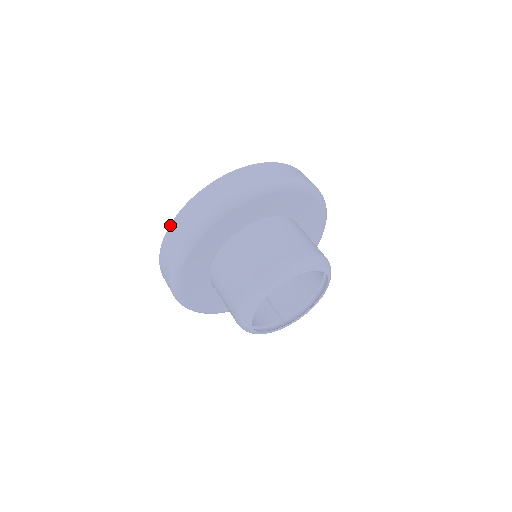
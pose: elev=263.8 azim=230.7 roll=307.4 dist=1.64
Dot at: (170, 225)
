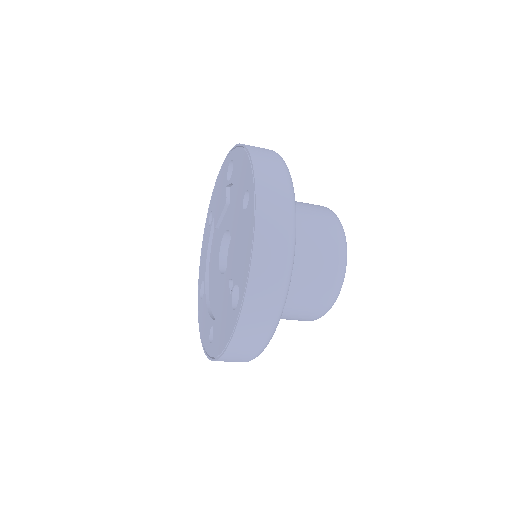
Dot at: occluded
